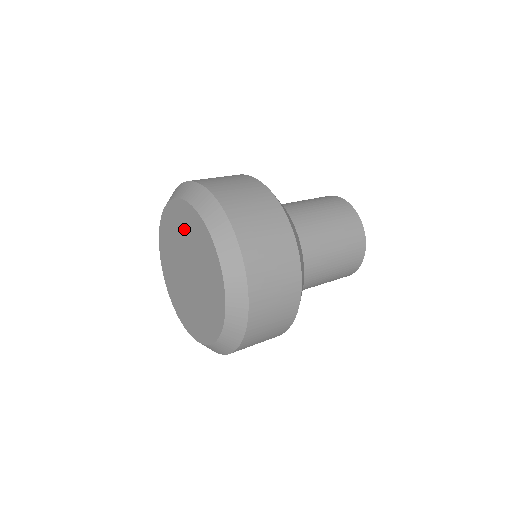
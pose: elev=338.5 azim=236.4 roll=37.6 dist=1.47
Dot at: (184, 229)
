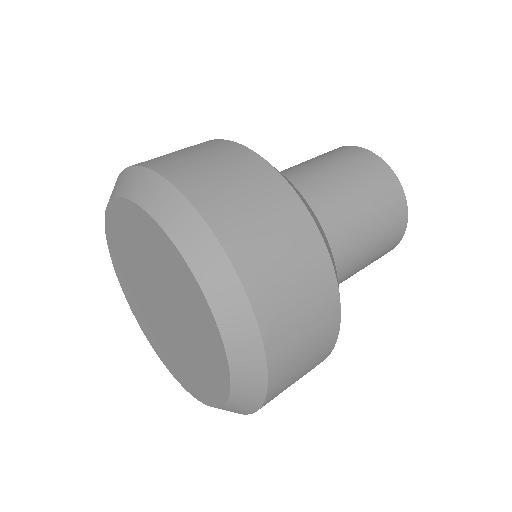
Dot at: (151, 252)
